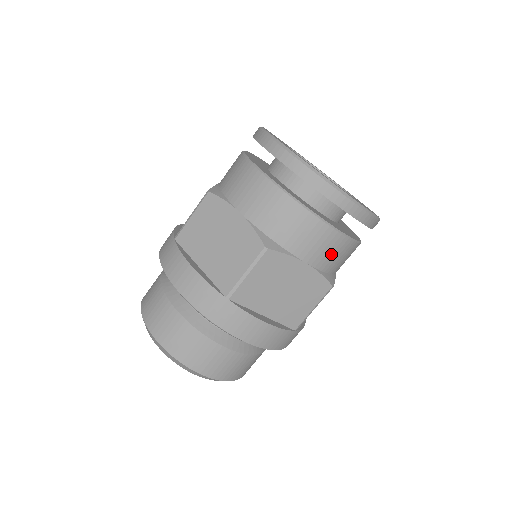
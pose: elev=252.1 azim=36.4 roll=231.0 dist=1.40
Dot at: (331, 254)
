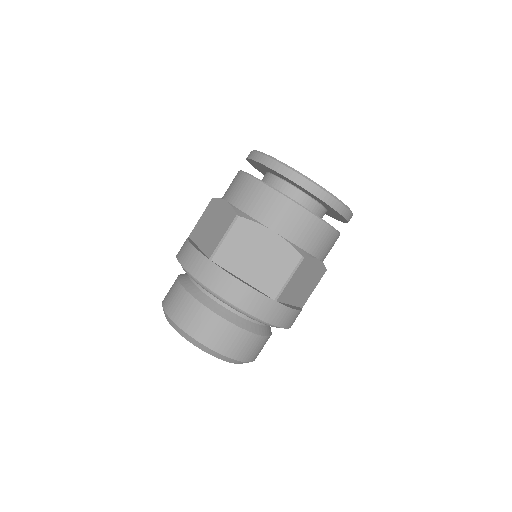
Dot at: (330, 249)
